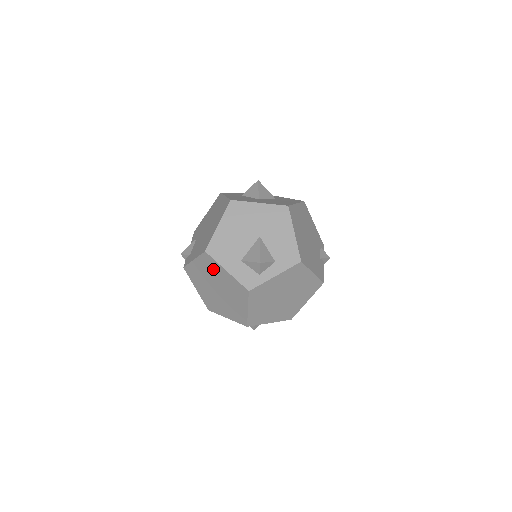
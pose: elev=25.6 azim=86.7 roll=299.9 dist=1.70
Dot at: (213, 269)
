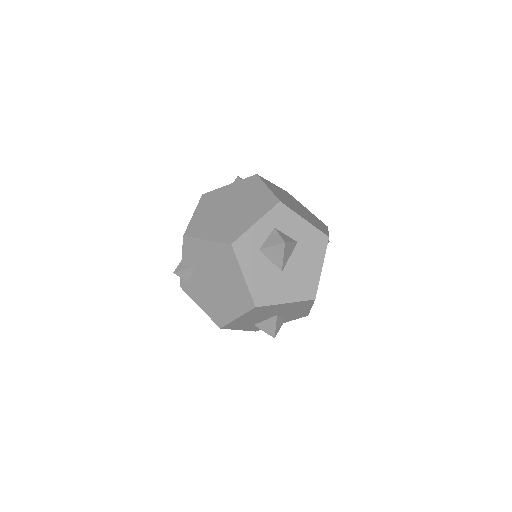
Dot at: occluded
